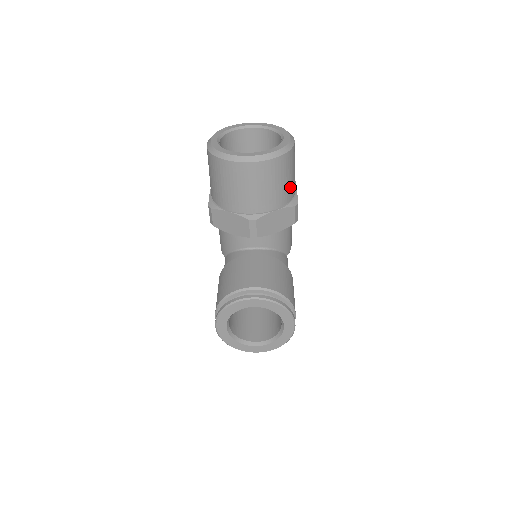
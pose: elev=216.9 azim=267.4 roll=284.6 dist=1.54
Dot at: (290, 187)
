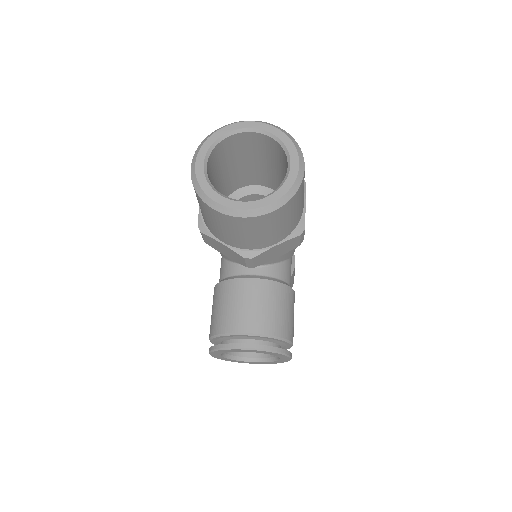
Dot at: (296, 218)
